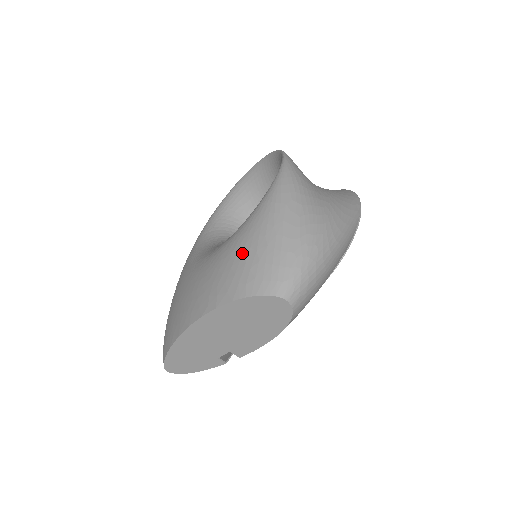
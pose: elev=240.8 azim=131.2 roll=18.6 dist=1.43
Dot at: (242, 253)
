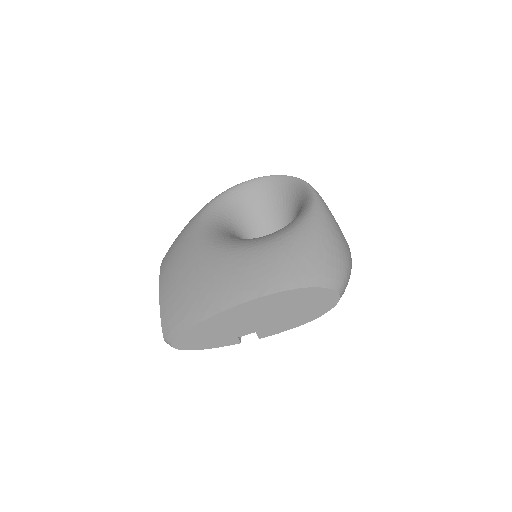
Dot at: (303, 252)
